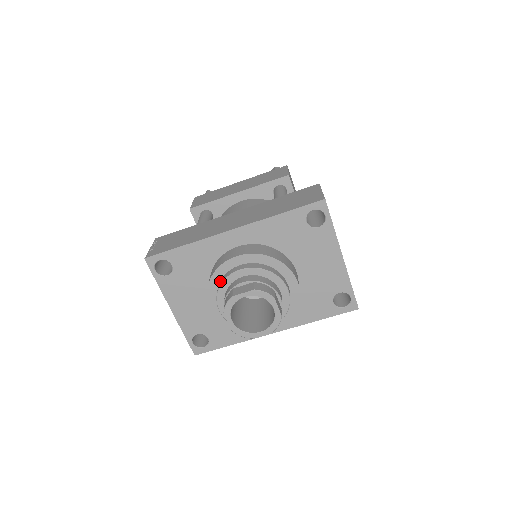
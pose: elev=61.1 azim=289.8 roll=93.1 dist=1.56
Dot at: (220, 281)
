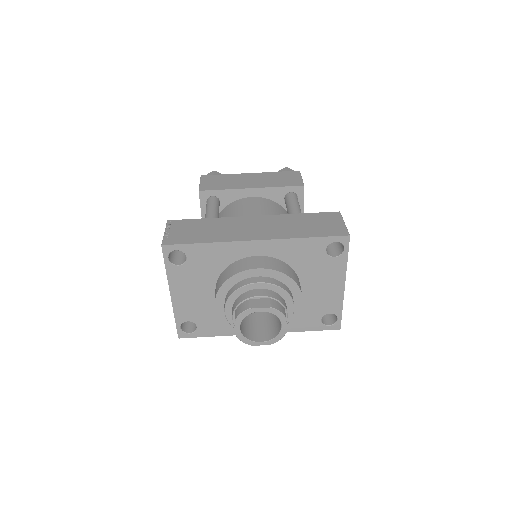
Dot at: (233, 286)
